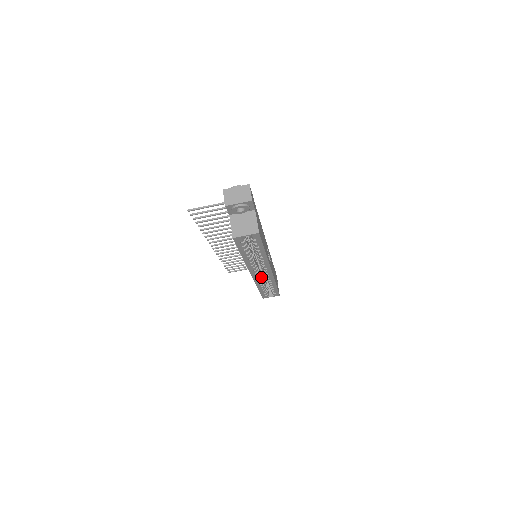
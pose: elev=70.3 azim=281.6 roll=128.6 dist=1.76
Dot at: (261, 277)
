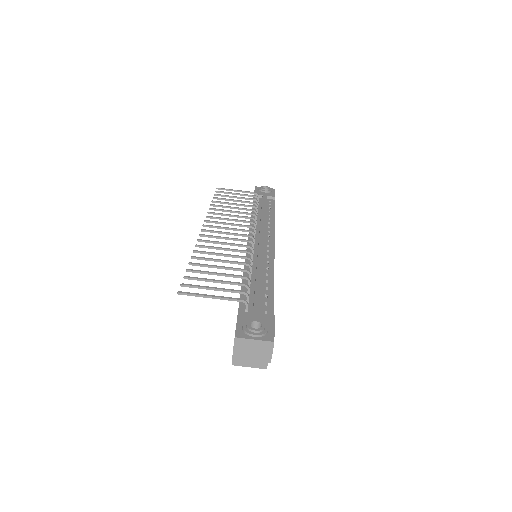
Dot at: occluded
